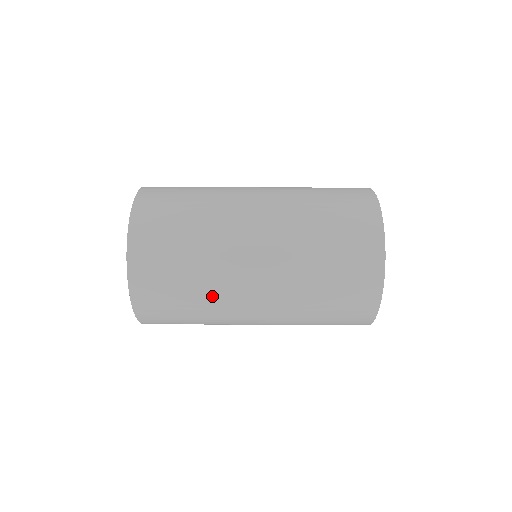
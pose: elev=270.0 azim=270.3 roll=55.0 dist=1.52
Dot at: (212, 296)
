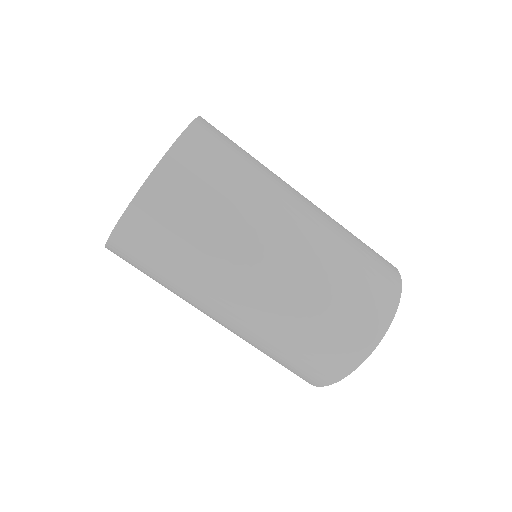
Dot at: occluded
